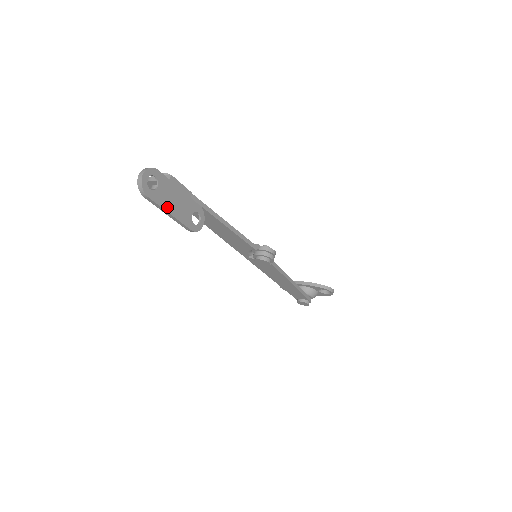
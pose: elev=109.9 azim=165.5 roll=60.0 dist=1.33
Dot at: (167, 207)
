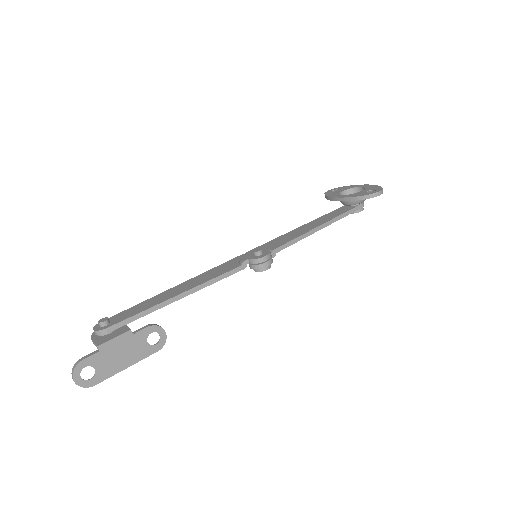
Dot at: (118, 368)
